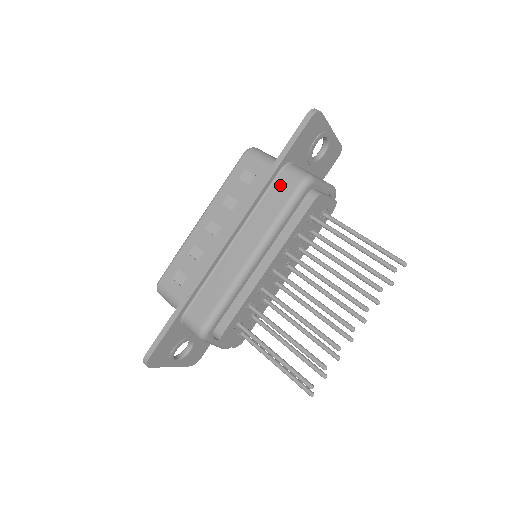
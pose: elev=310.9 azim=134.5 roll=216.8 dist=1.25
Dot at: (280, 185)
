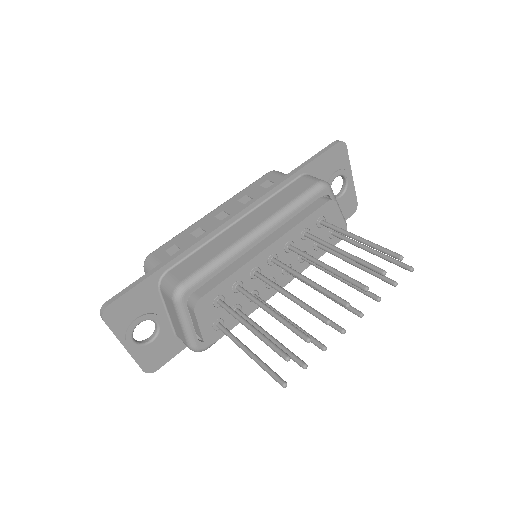
Dot at: (298, 184)
